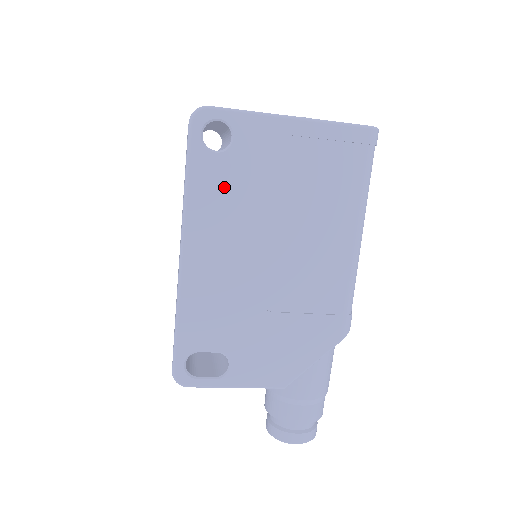
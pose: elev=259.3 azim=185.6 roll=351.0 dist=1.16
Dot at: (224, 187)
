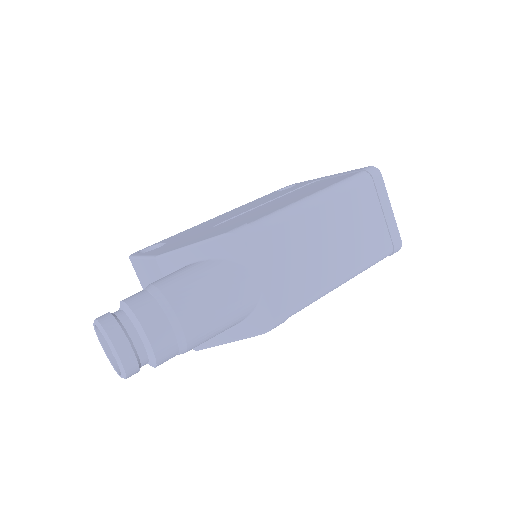
Dot at: occluded
